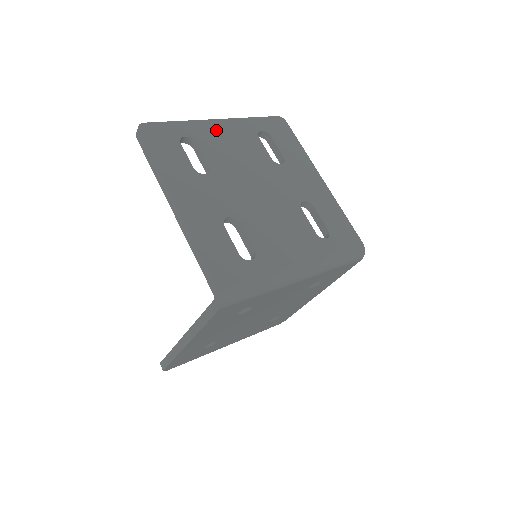
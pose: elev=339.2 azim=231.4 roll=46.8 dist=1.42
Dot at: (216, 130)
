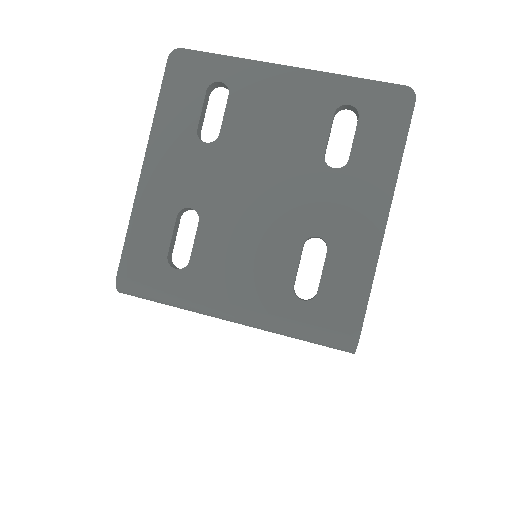
Dot at: (272, 83)
